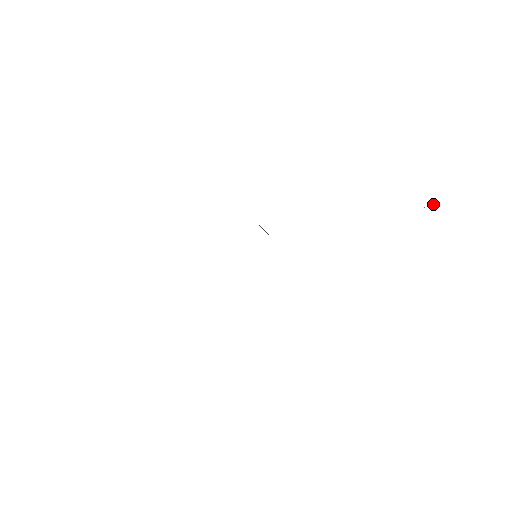
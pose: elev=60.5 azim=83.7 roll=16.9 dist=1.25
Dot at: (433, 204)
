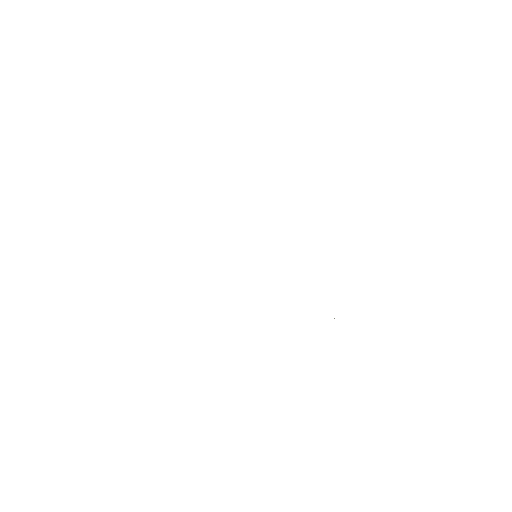
Dot at: occluded
